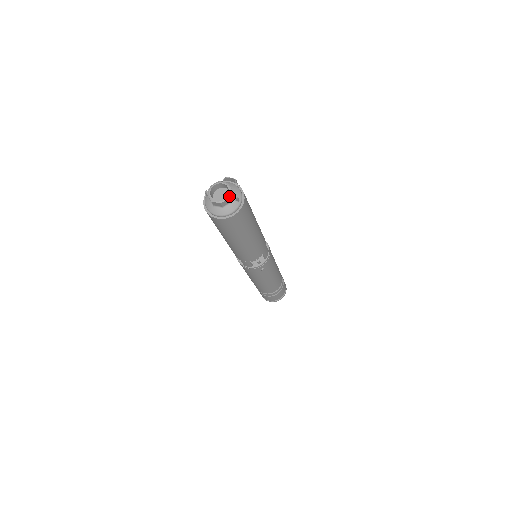
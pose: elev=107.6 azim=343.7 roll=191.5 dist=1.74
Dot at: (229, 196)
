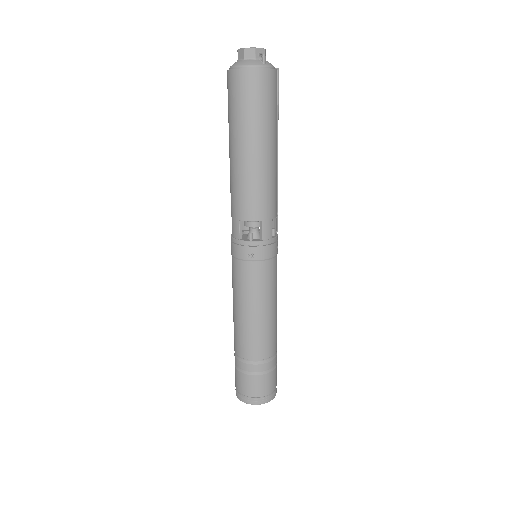
Dot at: (257, 48)
